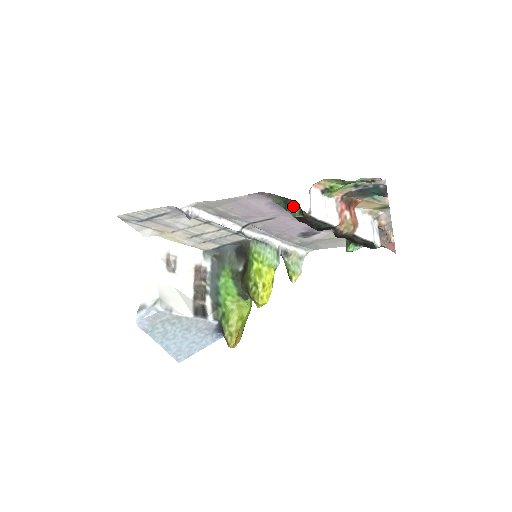
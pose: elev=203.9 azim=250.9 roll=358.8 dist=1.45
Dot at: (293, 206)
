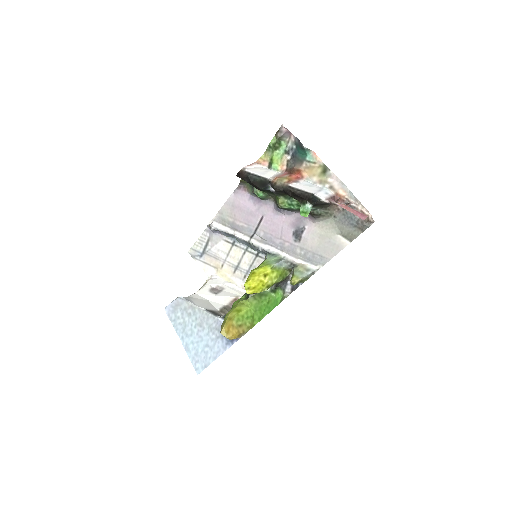
Dot at: occluded
